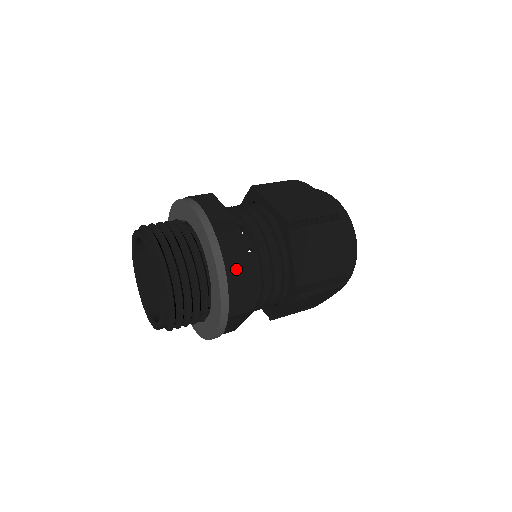
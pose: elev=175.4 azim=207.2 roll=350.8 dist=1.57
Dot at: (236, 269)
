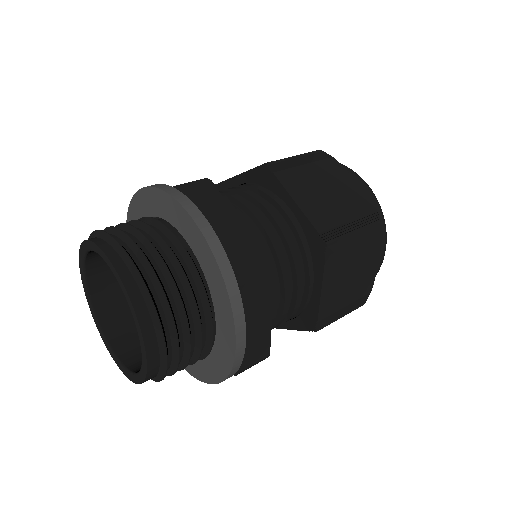
Dot at: (222, 221)
